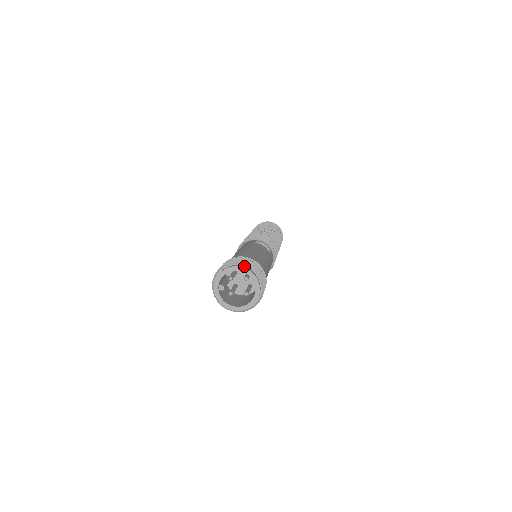
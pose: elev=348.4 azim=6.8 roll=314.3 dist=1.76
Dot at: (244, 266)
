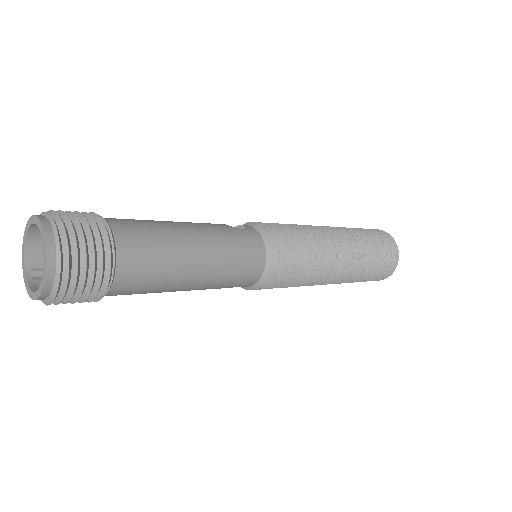
Dot at: occluded
